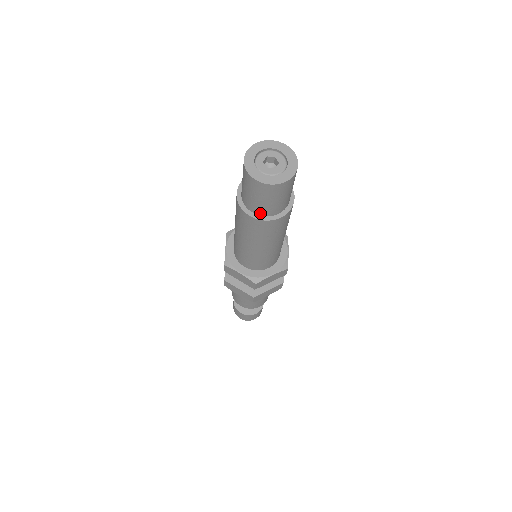
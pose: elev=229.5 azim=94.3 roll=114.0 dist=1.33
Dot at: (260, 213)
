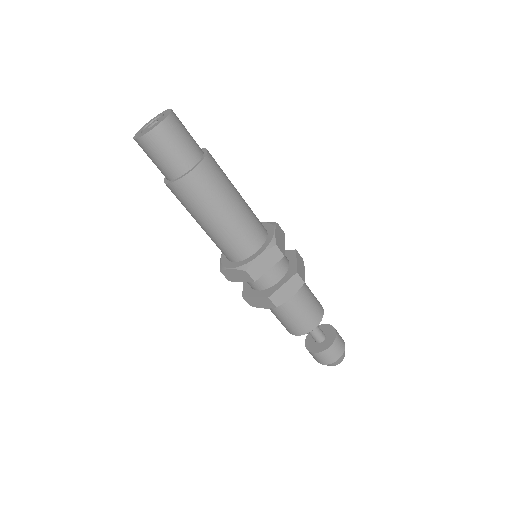
Dot at: (174, 175)
